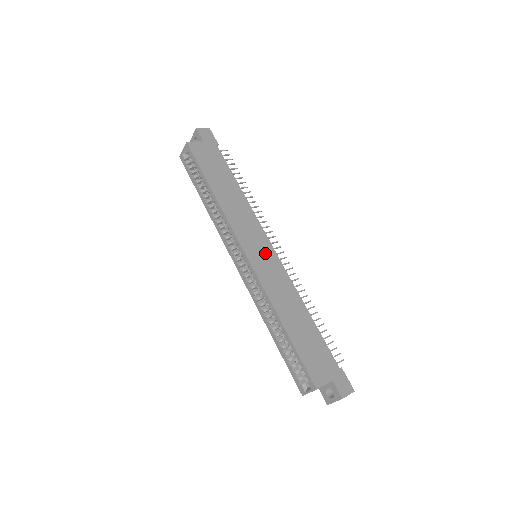
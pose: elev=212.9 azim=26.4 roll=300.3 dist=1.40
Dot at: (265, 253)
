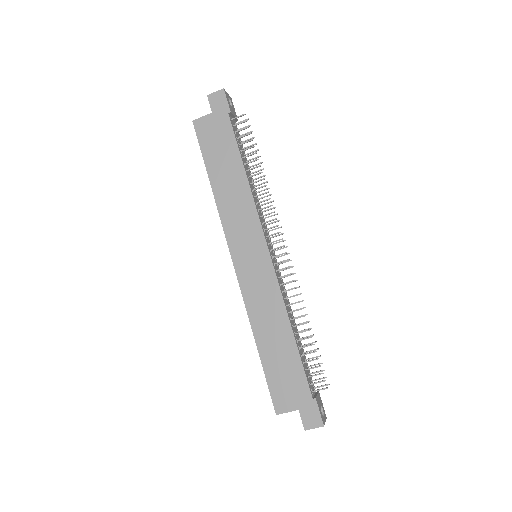
Dot at: (256, 259)
